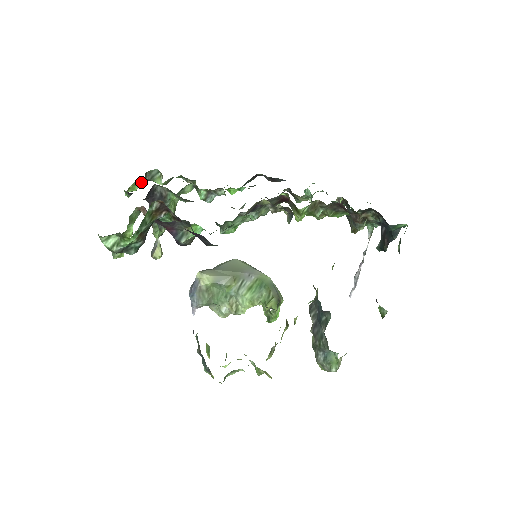
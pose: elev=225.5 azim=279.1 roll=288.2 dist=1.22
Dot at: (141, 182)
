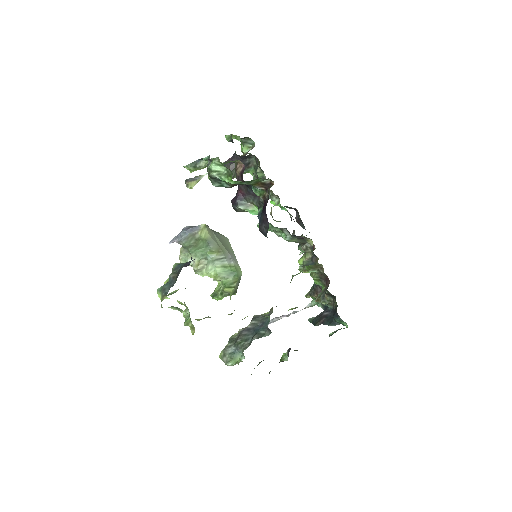
Dot at: (240, 139)
